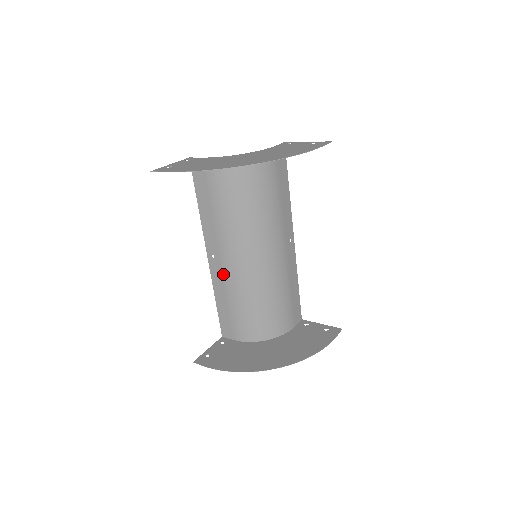
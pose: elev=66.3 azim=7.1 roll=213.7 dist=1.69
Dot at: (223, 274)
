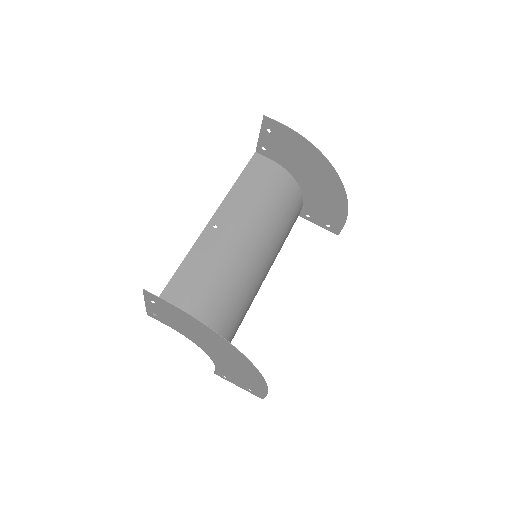
Dot at: (215, 247)
